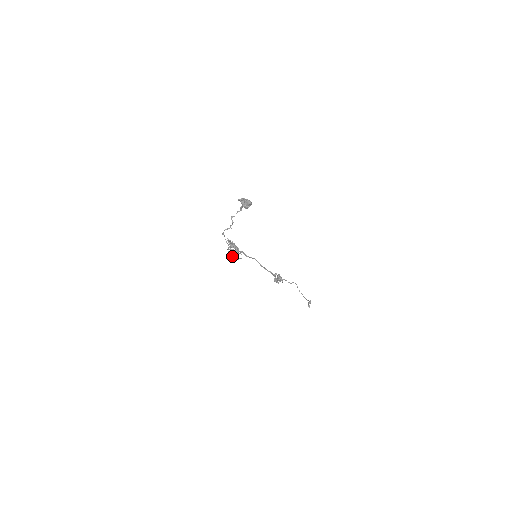
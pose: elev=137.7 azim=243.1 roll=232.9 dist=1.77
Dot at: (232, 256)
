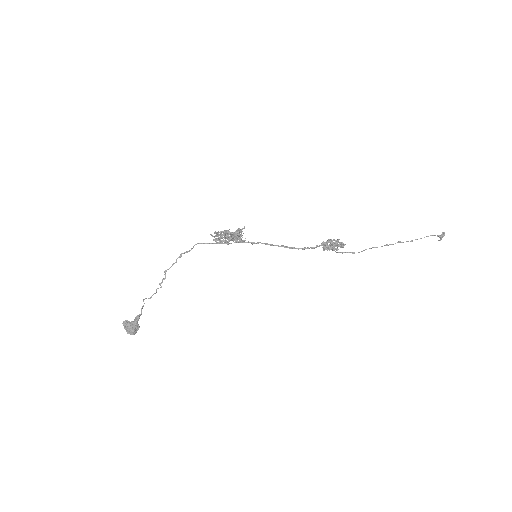
Dot at: occluded
